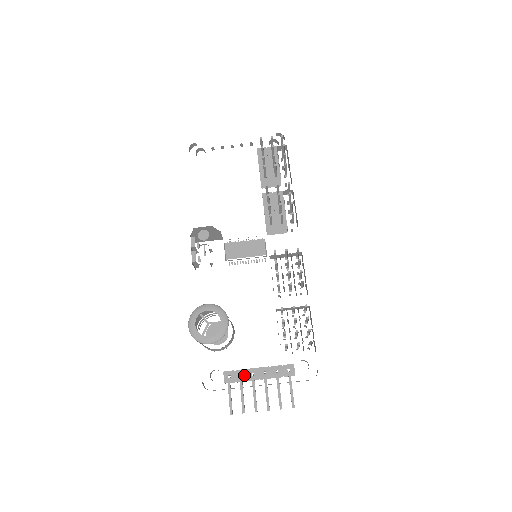
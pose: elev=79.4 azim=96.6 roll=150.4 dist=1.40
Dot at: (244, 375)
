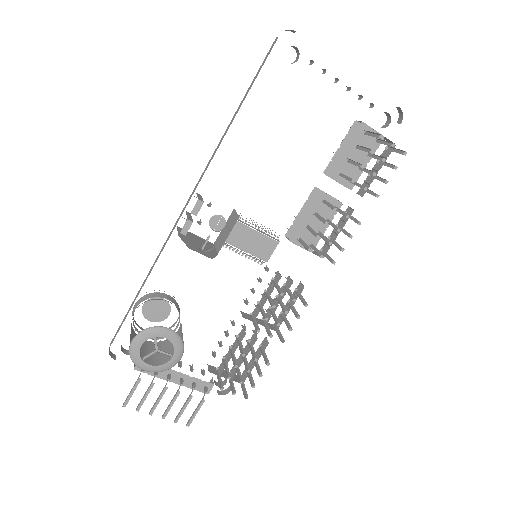
Dot at: occluded
